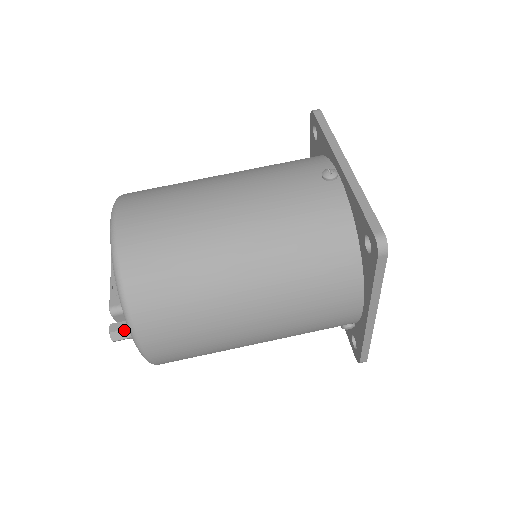
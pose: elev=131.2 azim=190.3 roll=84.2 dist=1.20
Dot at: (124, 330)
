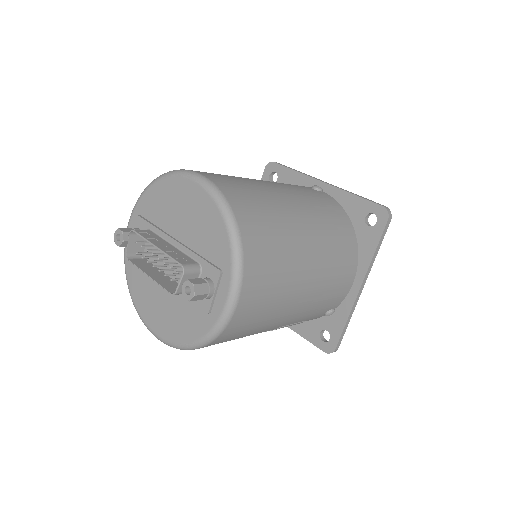
Dot at: (206, 284)
